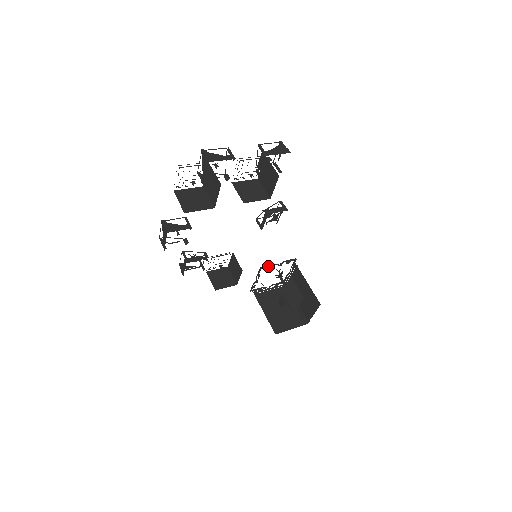
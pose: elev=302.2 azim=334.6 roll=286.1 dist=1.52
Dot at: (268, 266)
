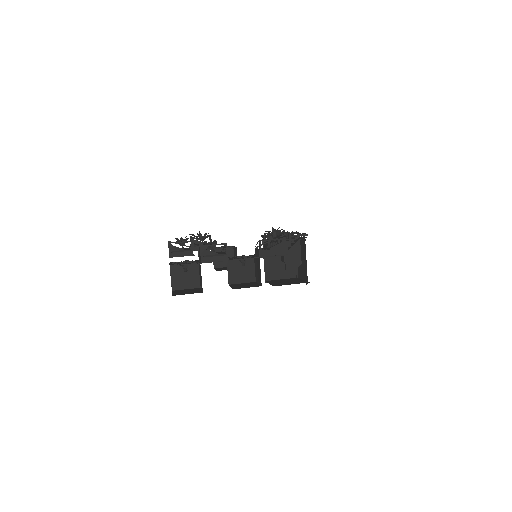
Dot at: occluded
